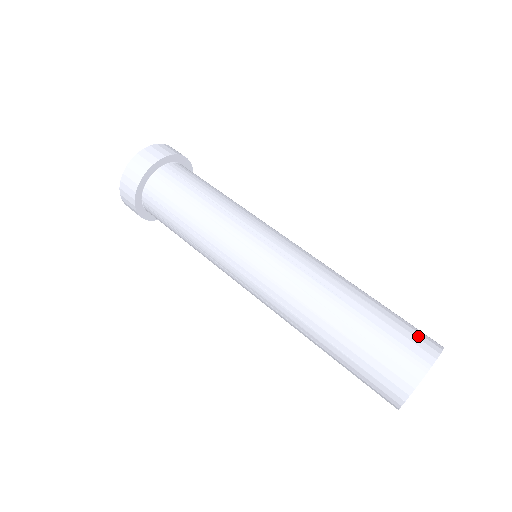
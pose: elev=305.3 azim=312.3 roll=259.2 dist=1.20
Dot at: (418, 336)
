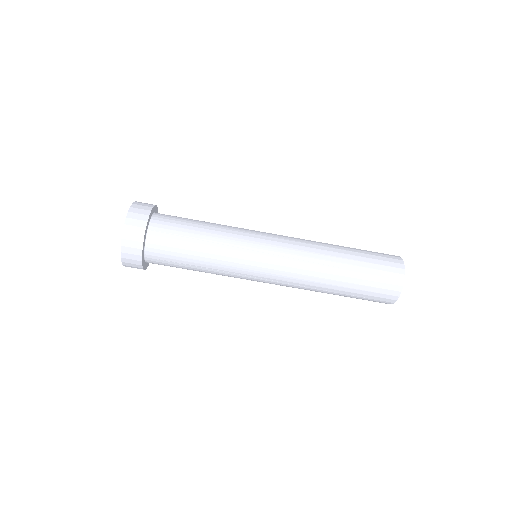
Dot at: (384, 292)
